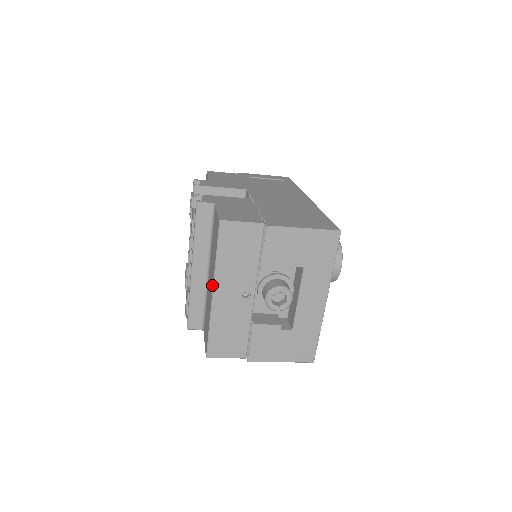
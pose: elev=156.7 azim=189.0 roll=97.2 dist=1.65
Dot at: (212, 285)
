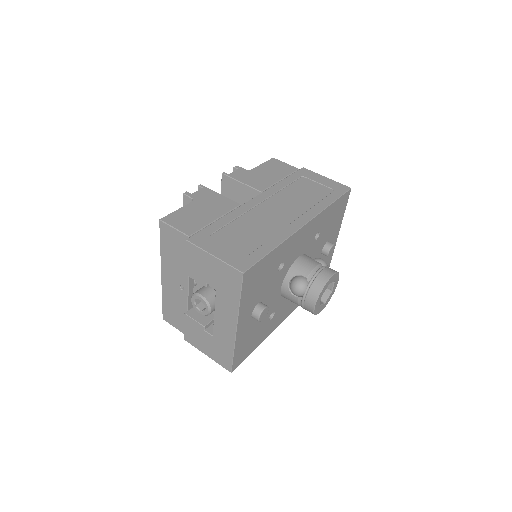
Dot at: occluded
